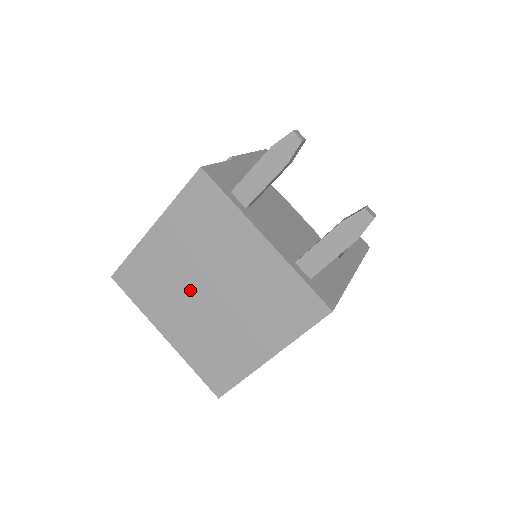
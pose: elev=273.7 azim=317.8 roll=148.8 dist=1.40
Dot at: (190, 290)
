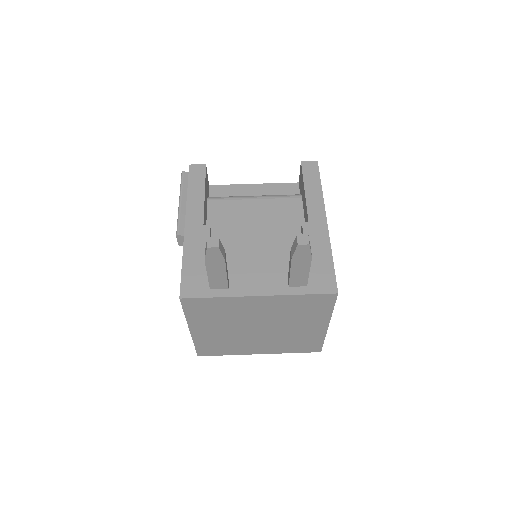
Dot at: (247, 335)
